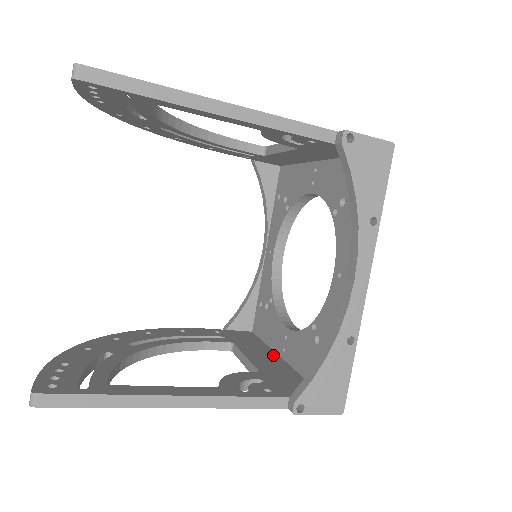
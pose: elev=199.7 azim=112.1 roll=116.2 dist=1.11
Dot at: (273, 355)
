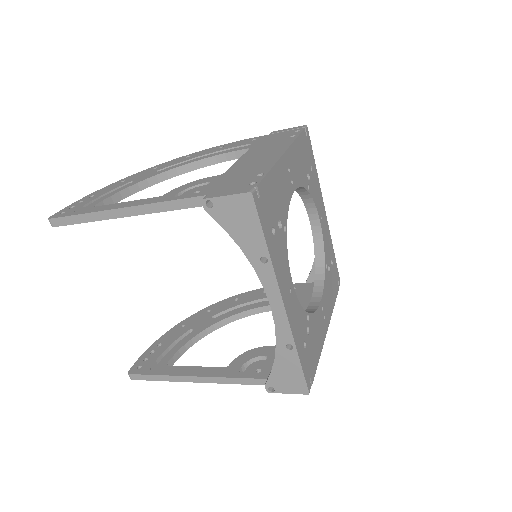
Dot at: occluded
